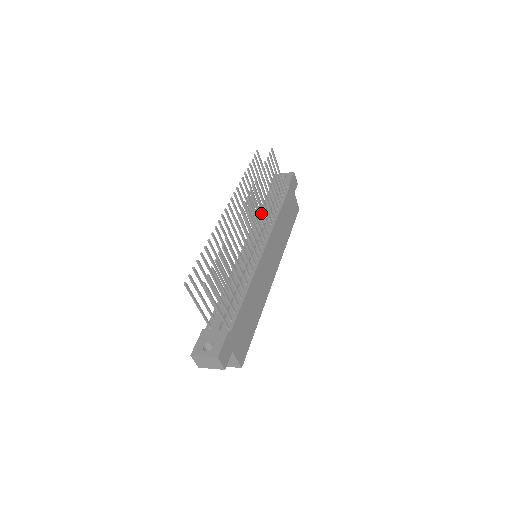
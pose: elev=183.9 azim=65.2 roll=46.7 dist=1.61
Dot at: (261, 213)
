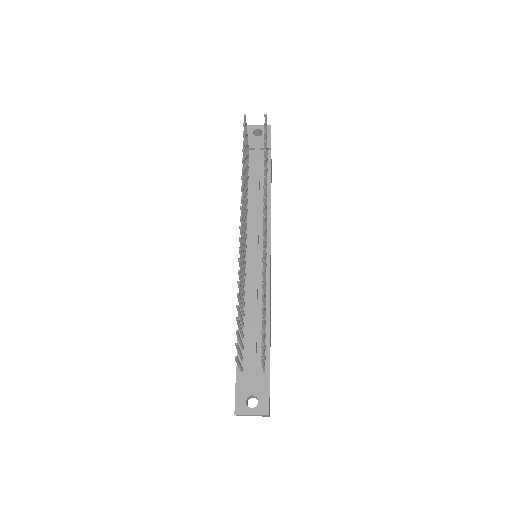
Dot at: (248, 193)
